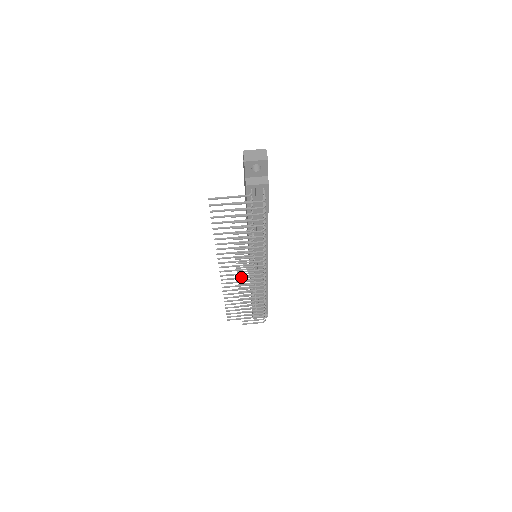
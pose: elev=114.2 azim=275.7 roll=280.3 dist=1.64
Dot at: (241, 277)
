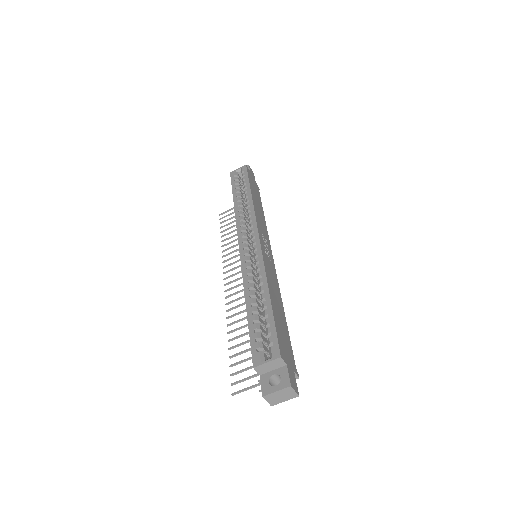
Dot at: occluded
